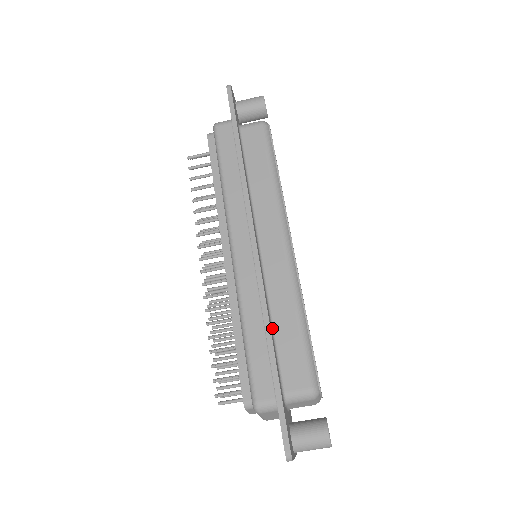
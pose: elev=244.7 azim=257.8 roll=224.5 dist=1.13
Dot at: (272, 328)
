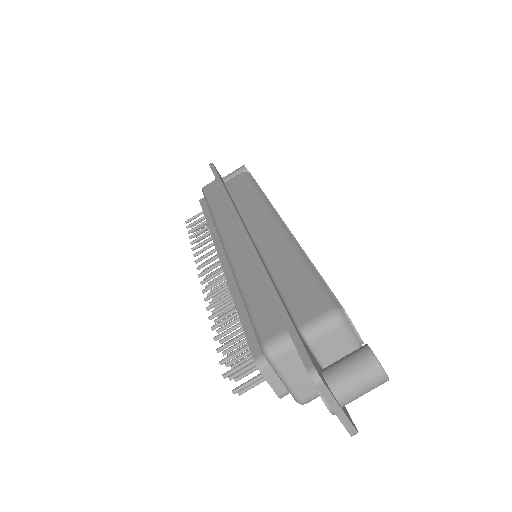
Dot at: (274, 281)
